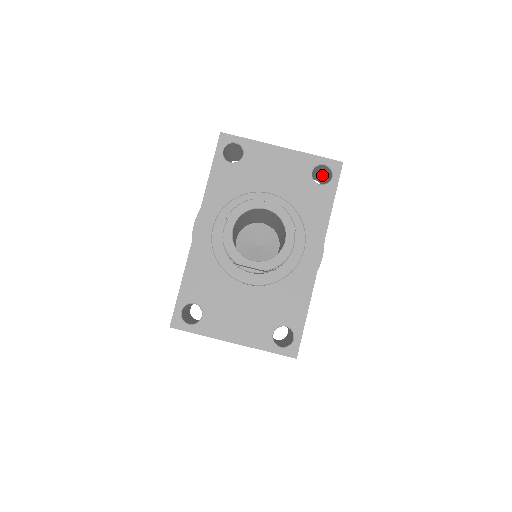
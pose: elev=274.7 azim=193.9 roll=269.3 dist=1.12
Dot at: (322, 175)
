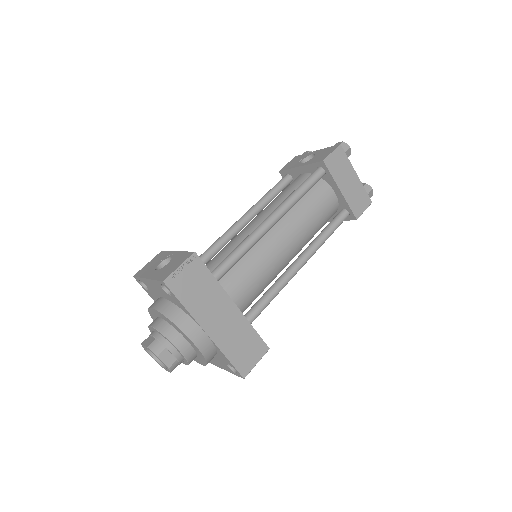
Dot at: occluded
